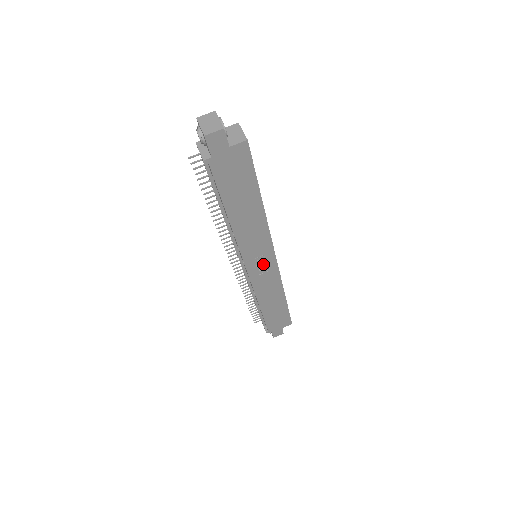
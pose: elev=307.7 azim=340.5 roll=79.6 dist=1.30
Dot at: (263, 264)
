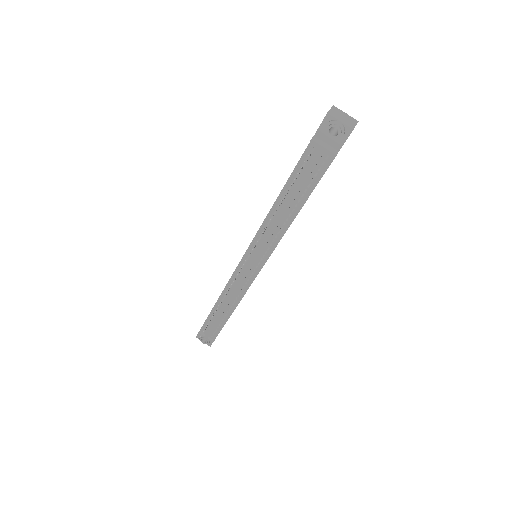
Dot at: occluded
